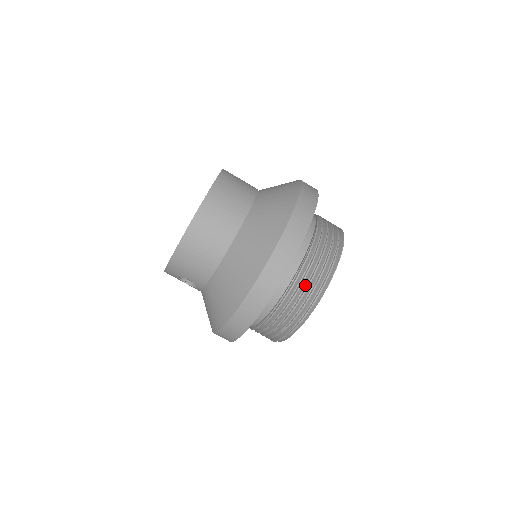
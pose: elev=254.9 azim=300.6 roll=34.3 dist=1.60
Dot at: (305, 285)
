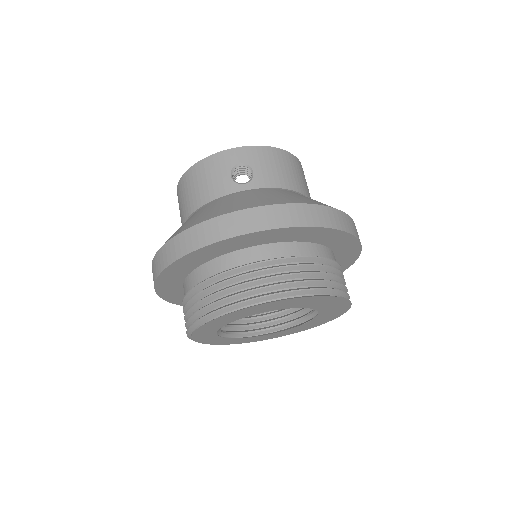
Dot at: (343, 278)
